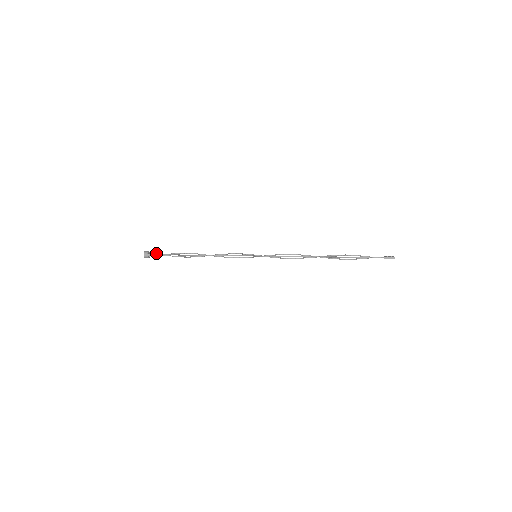
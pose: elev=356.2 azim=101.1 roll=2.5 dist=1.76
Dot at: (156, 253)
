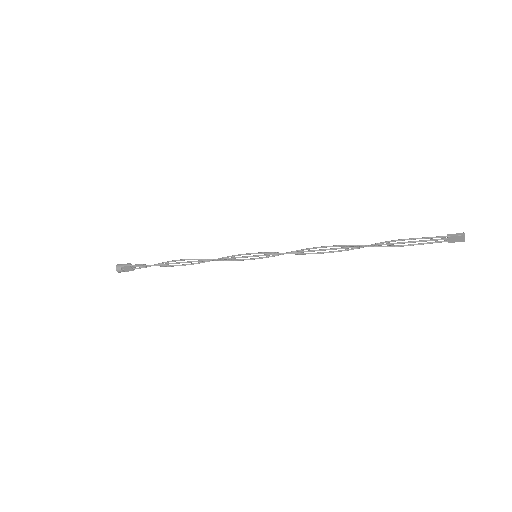
Dot at: occluded
